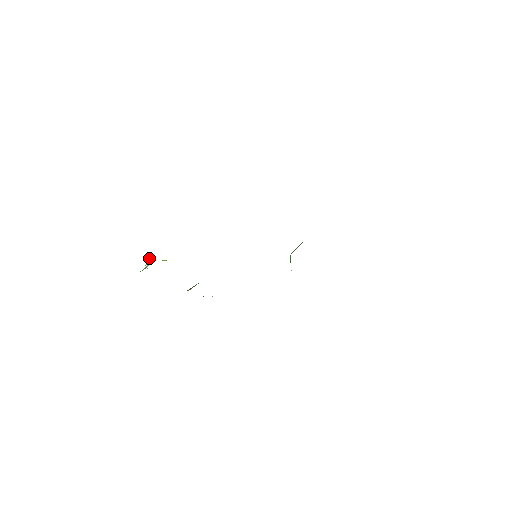
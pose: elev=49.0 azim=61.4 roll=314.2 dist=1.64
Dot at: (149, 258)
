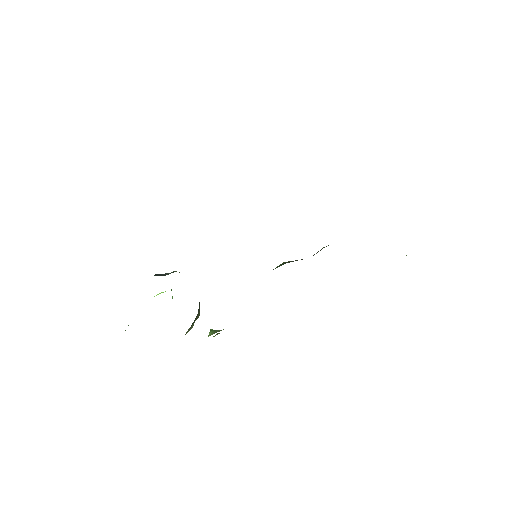
Dot at: occluded
